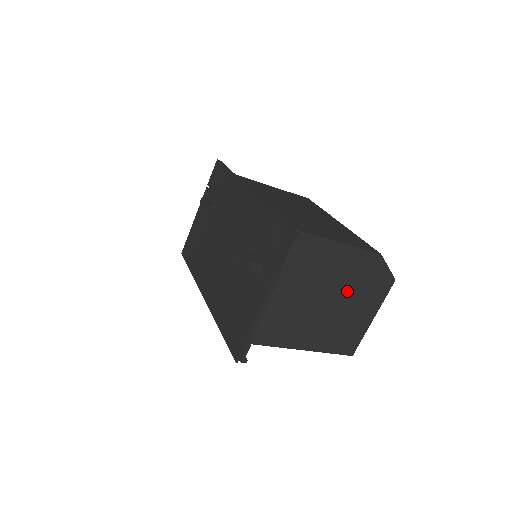
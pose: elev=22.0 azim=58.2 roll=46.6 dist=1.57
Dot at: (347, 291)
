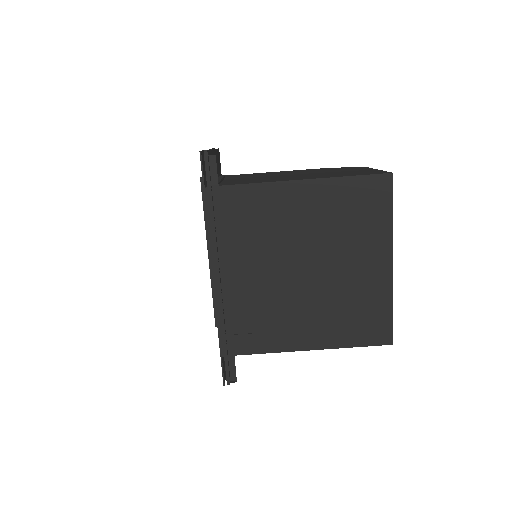
Dot at: occluded
